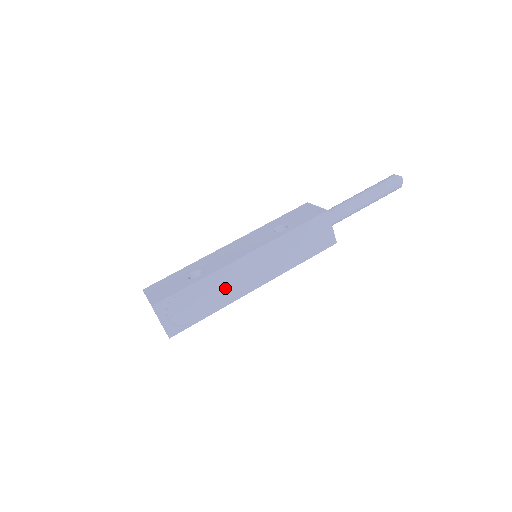
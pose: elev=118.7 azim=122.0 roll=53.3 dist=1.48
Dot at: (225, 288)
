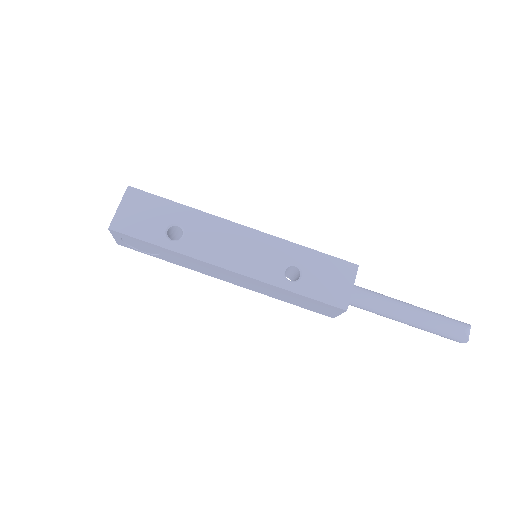
Dot at: (192, 264)
